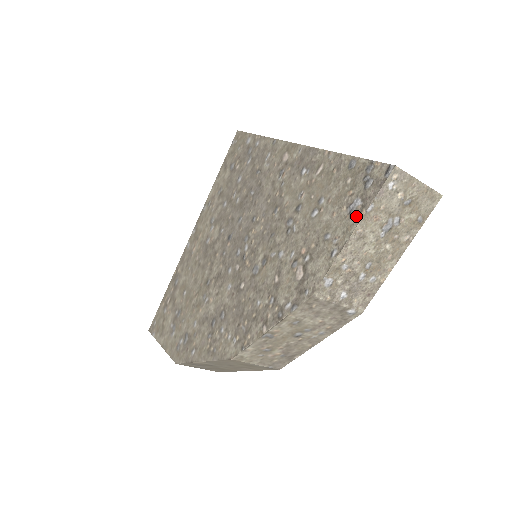
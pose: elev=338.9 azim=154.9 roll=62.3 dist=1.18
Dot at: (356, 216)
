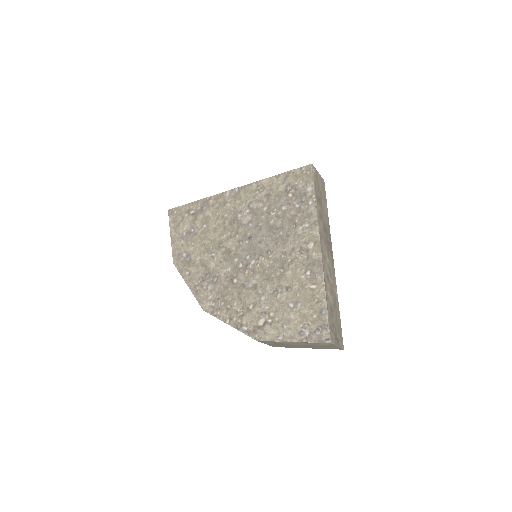
Dot at: (300, 338)
